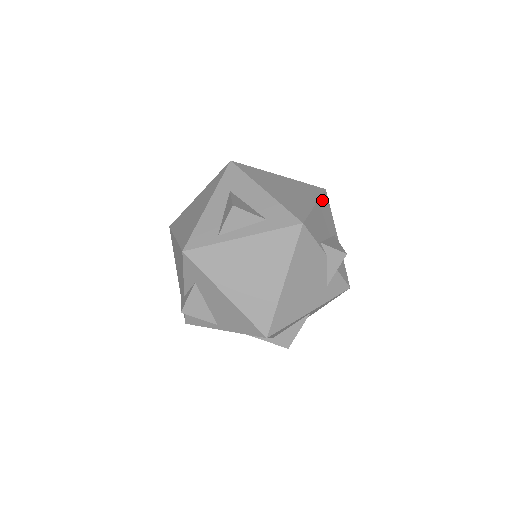
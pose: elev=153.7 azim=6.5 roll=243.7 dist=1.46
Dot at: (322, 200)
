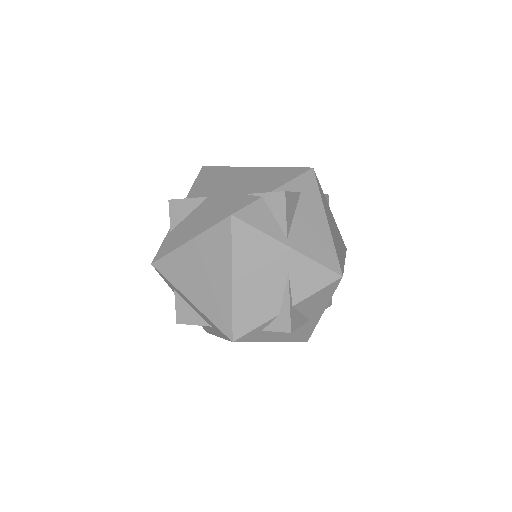
Dot at: occluded
